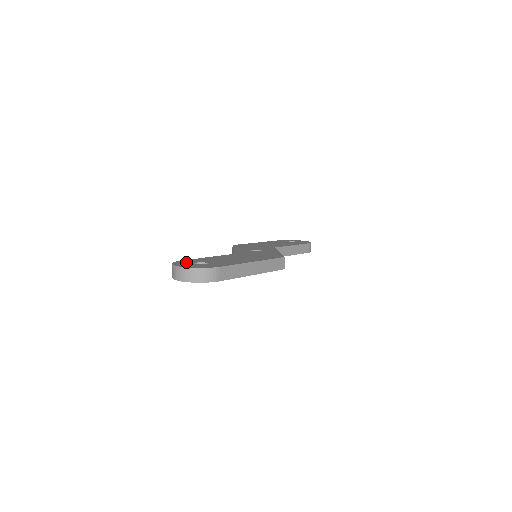
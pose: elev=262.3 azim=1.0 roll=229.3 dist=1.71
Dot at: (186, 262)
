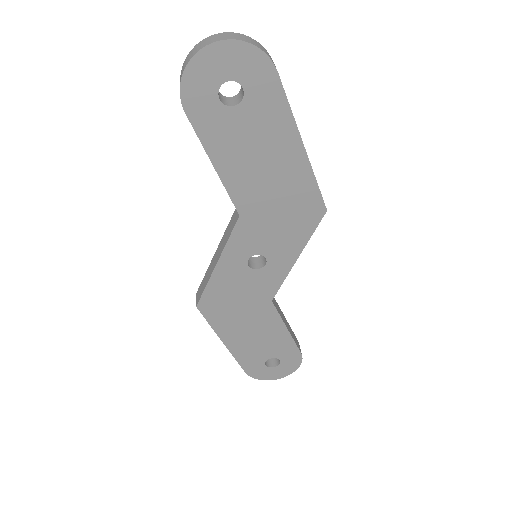
Dot at: occluded
